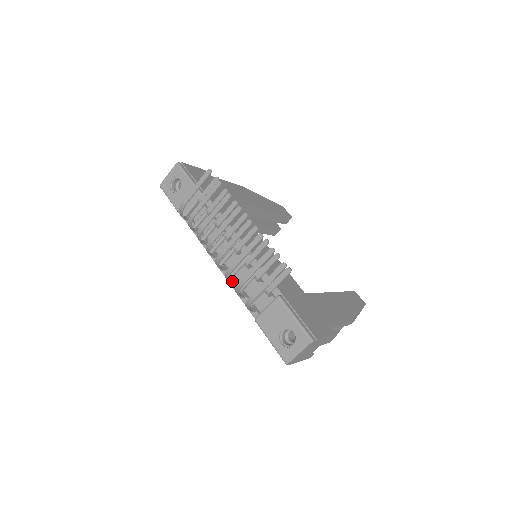
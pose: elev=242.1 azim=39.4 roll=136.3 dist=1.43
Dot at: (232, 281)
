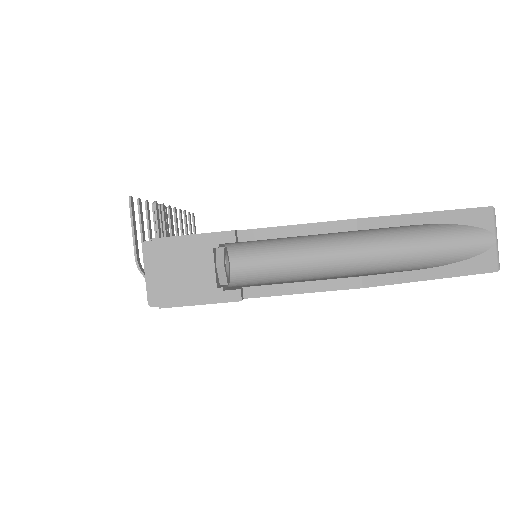
Dot at: occluded
